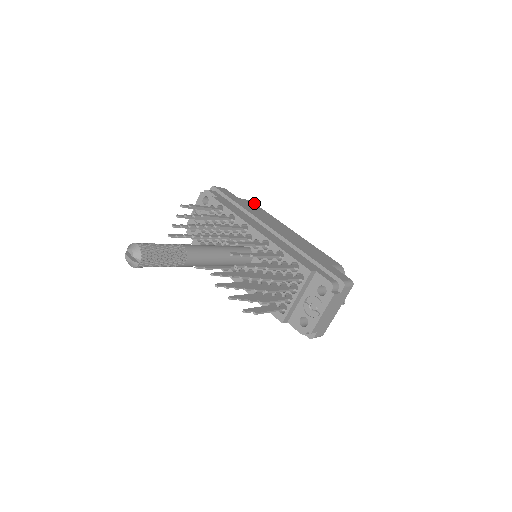
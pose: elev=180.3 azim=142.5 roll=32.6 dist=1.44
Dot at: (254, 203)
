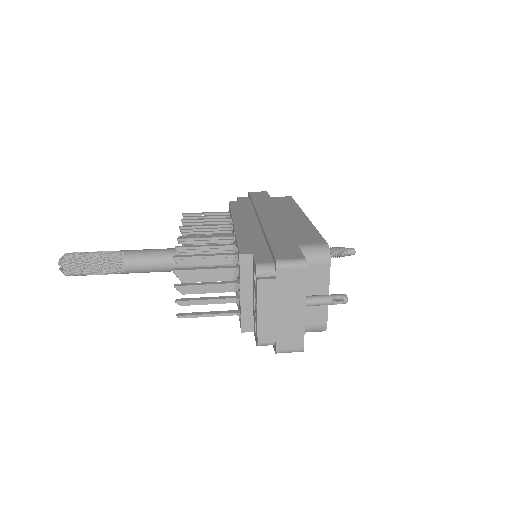
Dot at: (292, 198)
